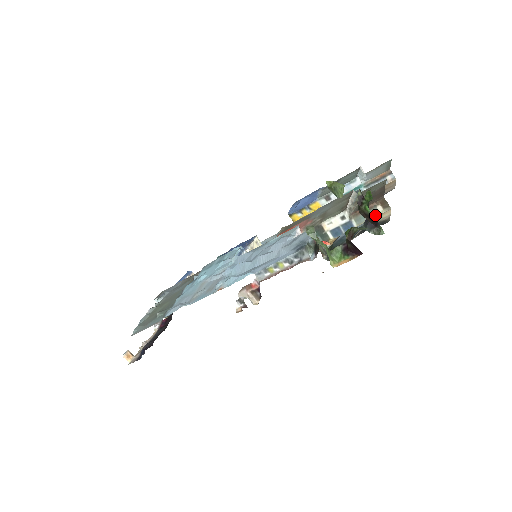
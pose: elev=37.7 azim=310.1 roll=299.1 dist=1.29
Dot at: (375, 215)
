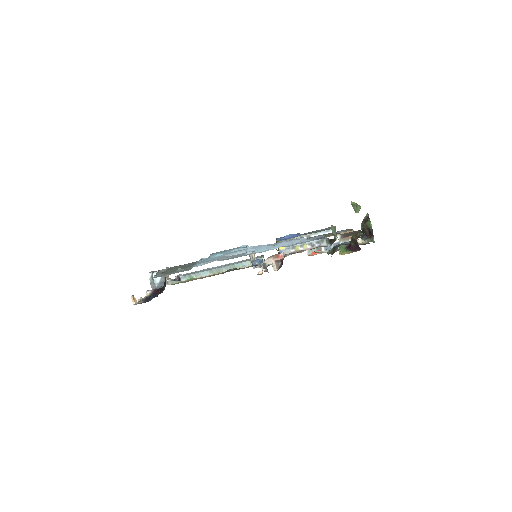
Dot at: occluded
